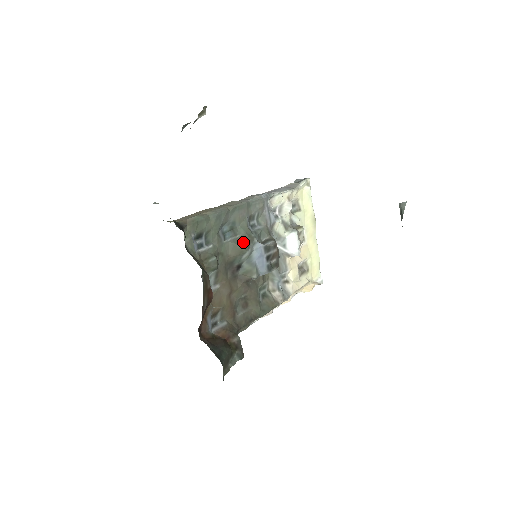
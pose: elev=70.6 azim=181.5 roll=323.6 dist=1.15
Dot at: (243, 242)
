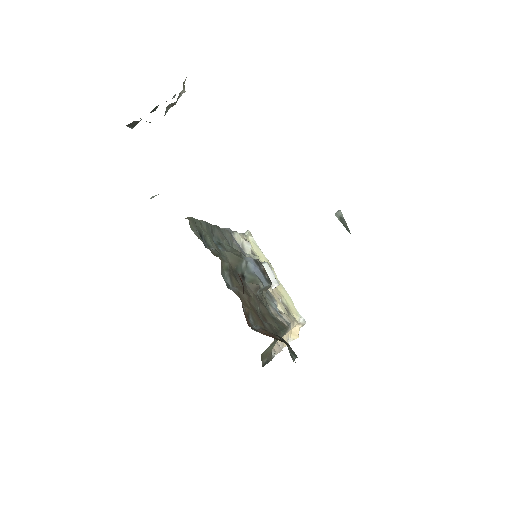
Dot at: (235, 254)
